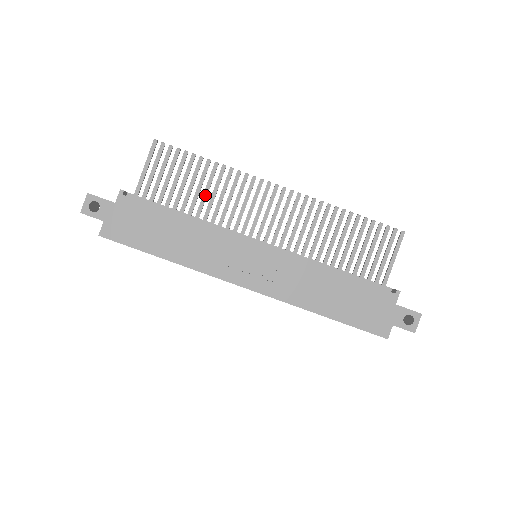
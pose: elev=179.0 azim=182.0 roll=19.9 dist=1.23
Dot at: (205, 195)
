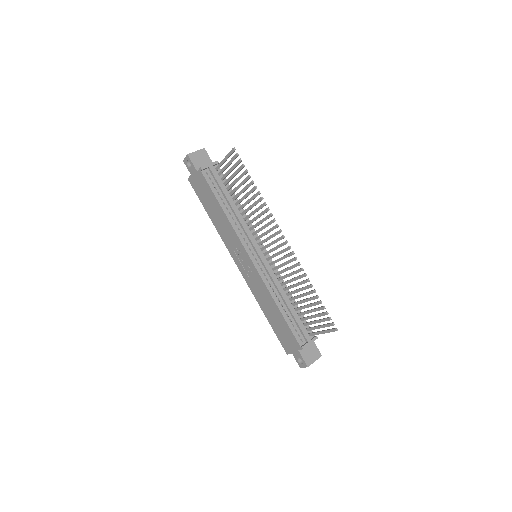
Dot at: (247, 202)
